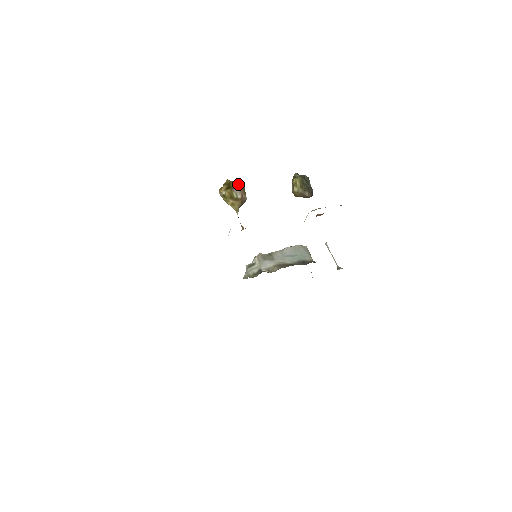
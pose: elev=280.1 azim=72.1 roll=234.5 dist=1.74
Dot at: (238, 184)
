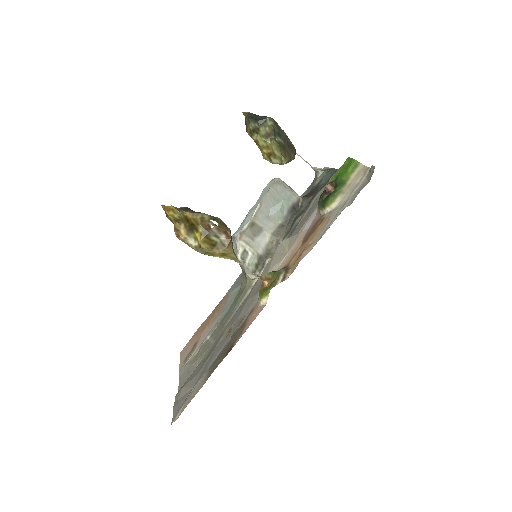
Dot at: (209, 222)
